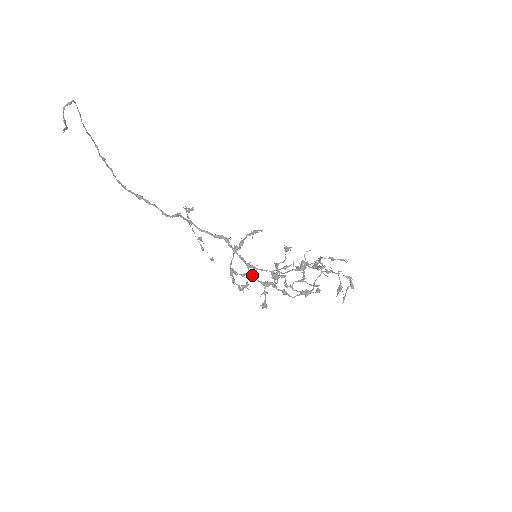
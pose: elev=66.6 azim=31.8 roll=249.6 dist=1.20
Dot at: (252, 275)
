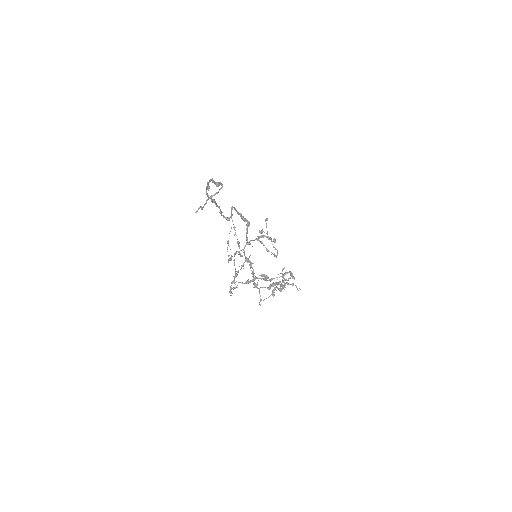
Dot at: (244, 252)
